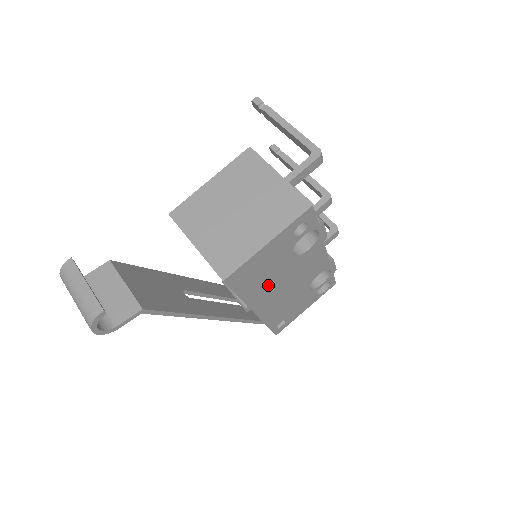
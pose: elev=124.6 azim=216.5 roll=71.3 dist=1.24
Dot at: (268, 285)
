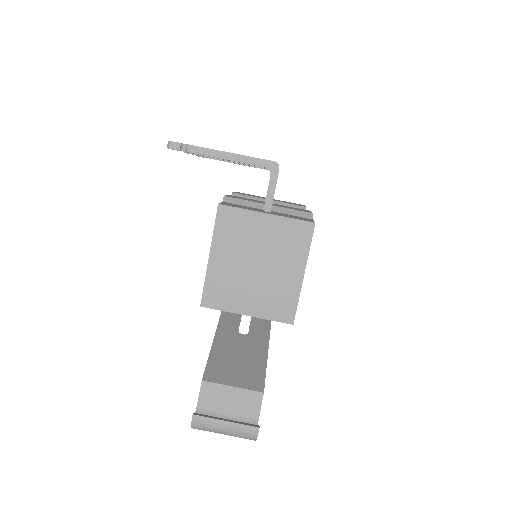
Dot at: occluded
